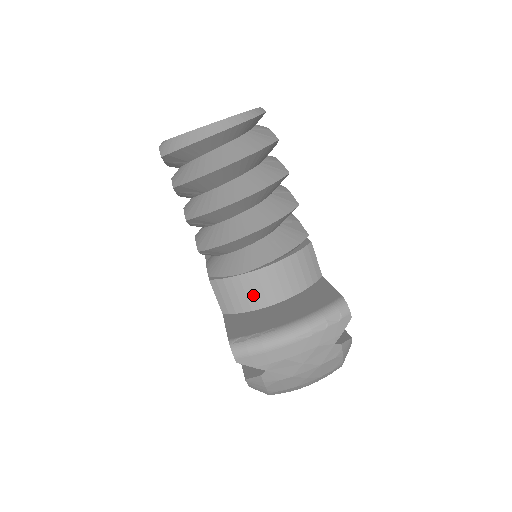
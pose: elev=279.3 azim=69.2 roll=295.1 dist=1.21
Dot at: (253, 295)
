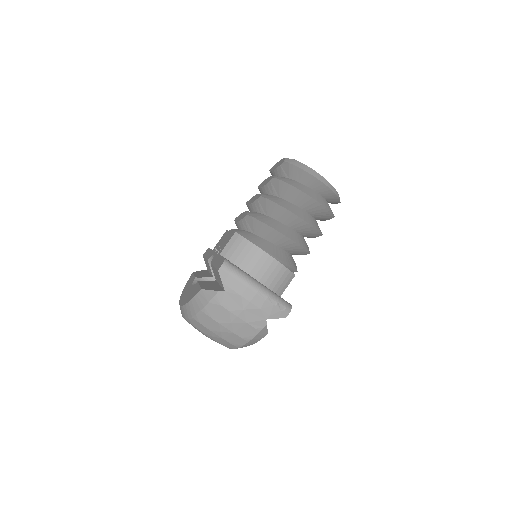
Dot at: (249, 261)
